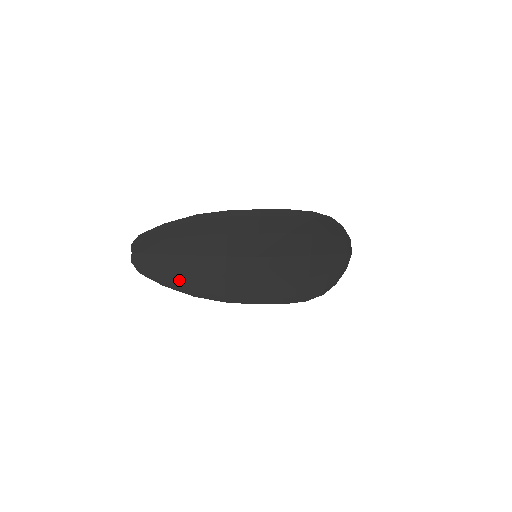
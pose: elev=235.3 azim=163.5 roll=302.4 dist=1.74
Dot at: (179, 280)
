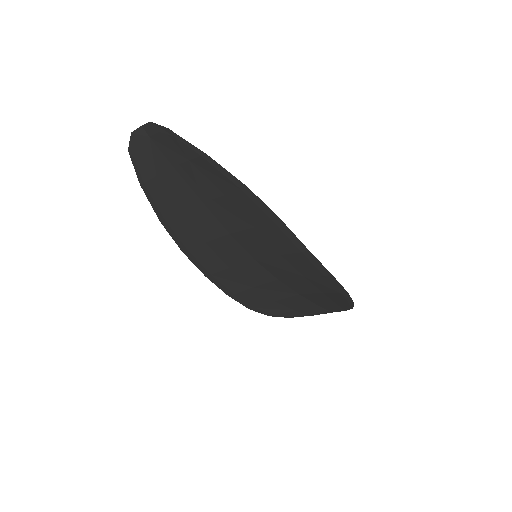
Dot at: (162, 198)
